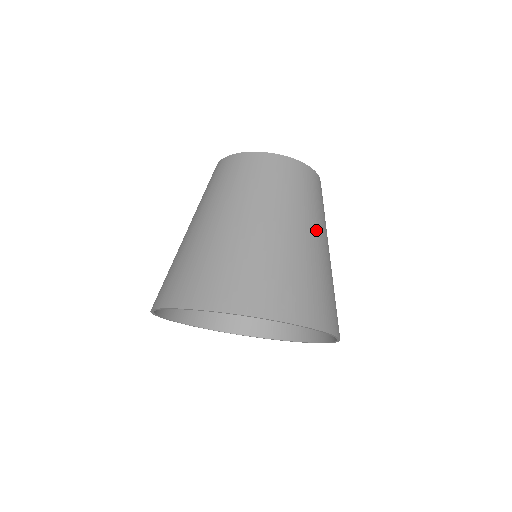
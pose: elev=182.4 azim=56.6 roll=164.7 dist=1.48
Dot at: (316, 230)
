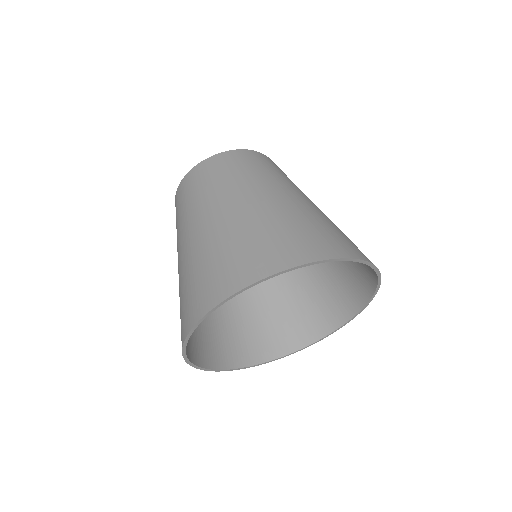
Dot at: (250, 191)
